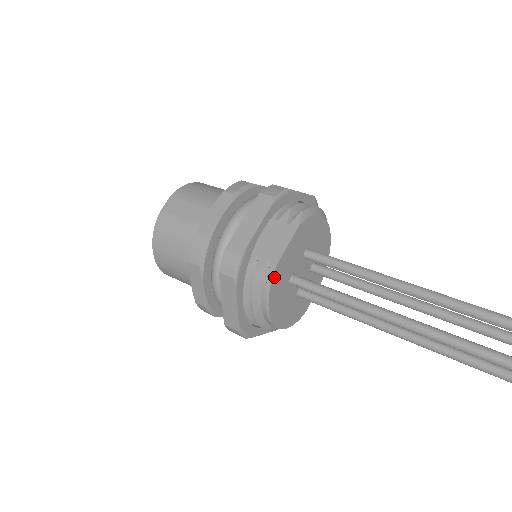
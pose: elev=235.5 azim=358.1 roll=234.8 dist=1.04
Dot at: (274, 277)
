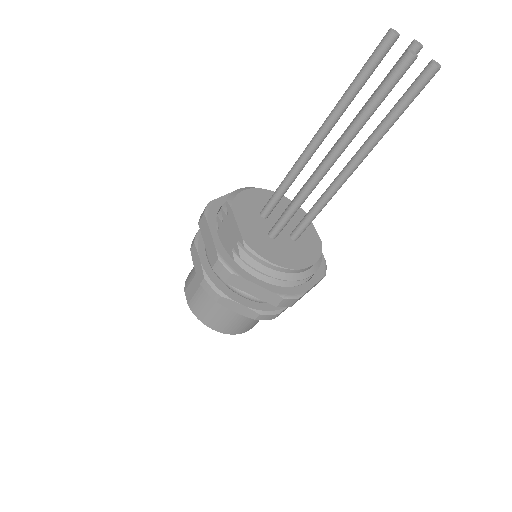
Dot at: (250, 245)
